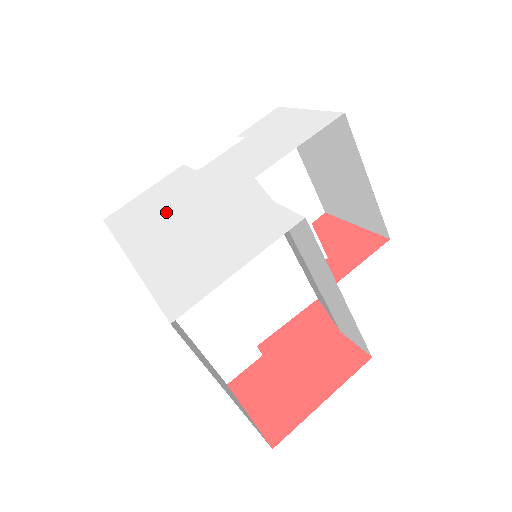
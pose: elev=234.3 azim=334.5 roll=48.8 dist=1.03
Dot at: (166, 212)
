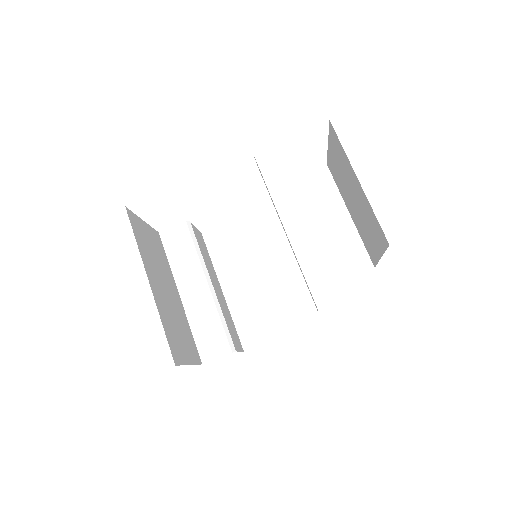
Dot at: occluded
